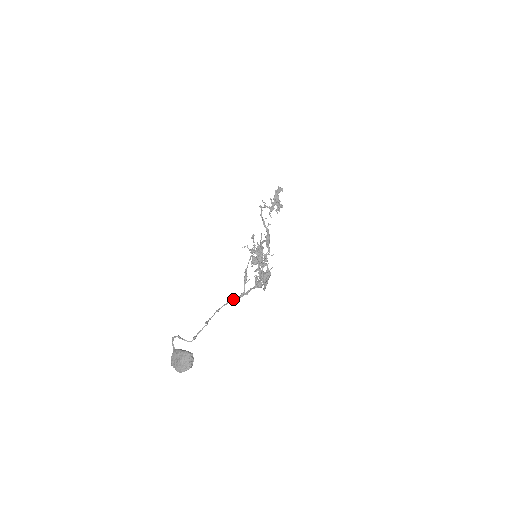
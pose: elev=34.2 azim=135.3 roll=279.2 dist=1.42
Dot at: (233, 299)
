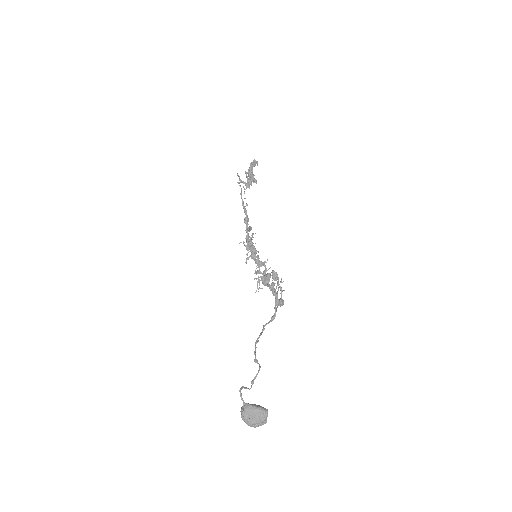
Dot at: occluded
